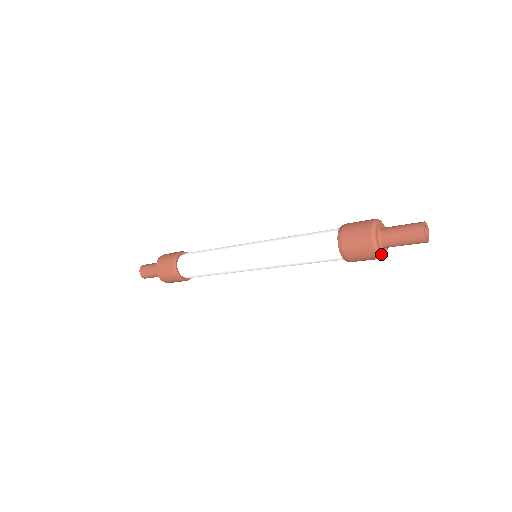
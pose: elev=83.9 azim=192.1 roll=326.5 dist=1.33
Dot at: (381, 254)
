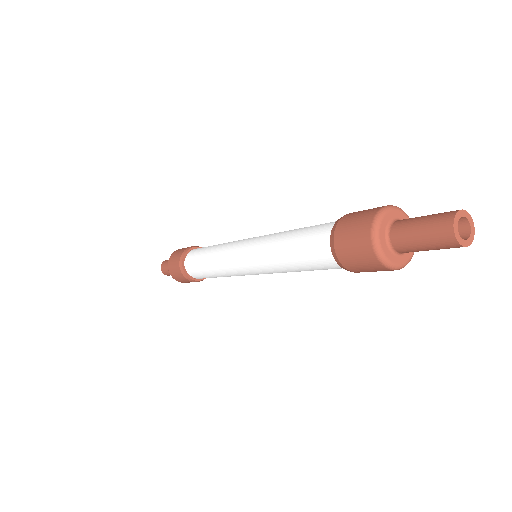
Dot at: (397, 265)
